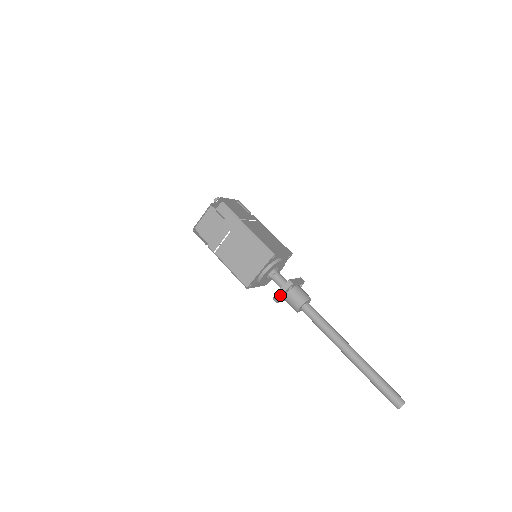
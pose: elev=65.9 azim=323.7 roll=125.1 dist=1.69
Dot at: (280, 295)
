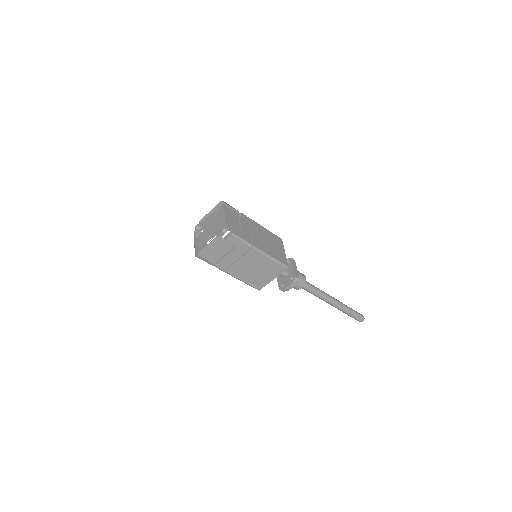
Dot at: occluded
